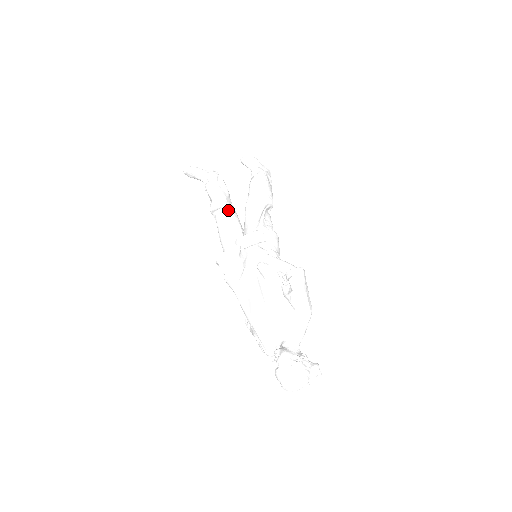
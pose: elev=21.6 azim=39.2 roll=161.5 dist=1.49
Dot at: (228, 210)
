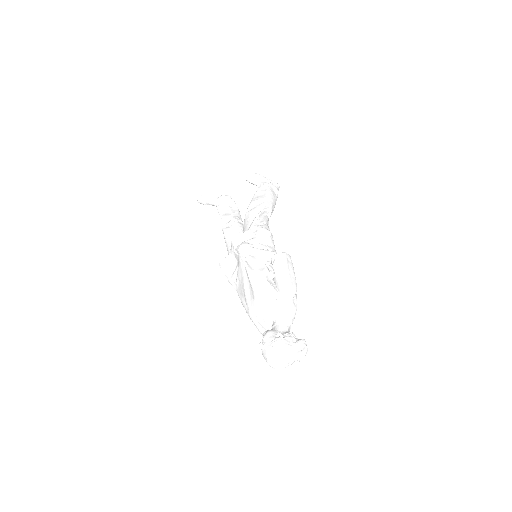
Dot at: (233, 223)
